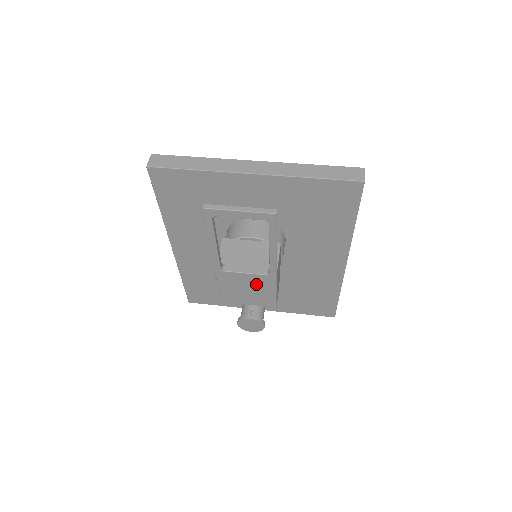
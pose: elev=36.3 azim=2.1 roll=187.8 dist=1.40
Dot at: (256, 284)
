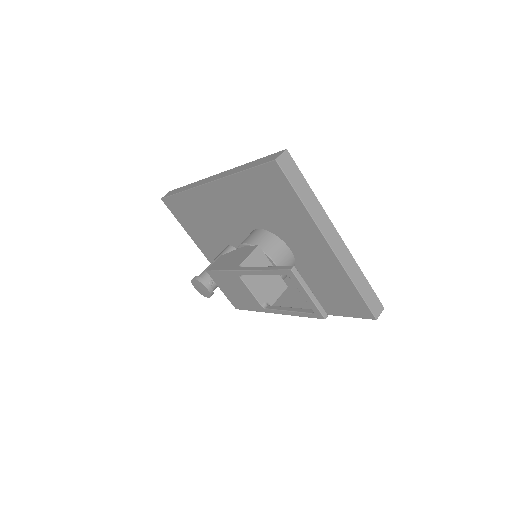
Dot at: (247, 298)
